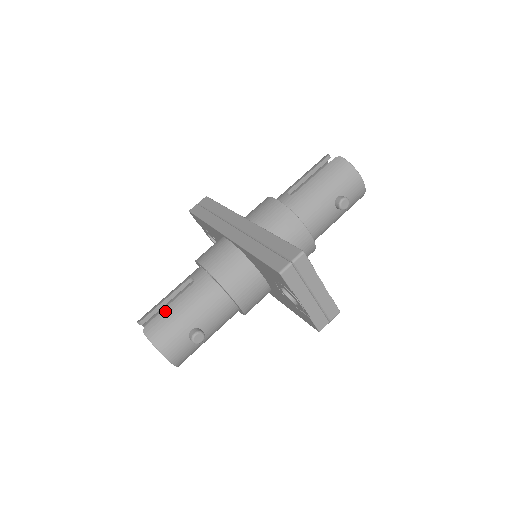
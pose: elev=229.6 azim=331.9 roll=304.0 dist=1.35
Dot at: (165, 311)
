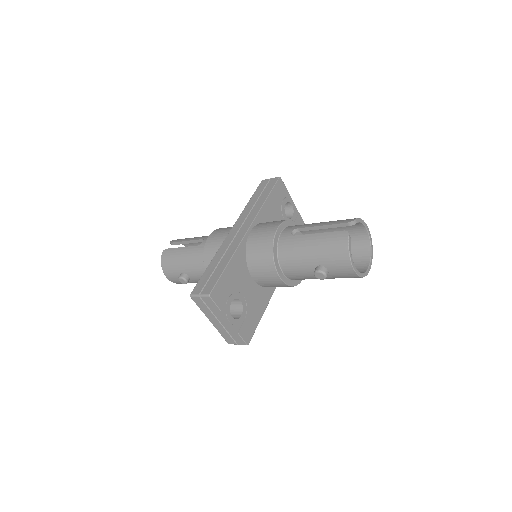
Dot at: (177, 249)
